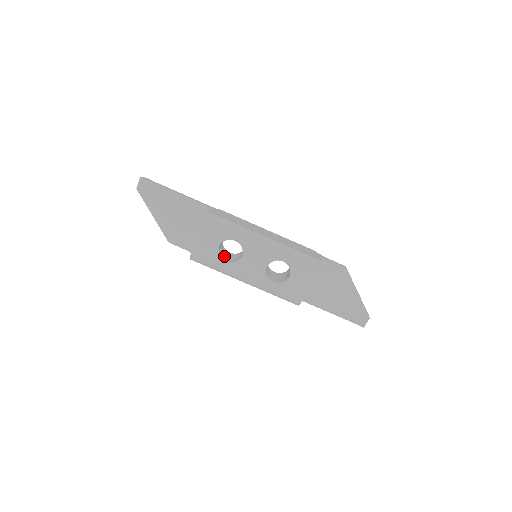
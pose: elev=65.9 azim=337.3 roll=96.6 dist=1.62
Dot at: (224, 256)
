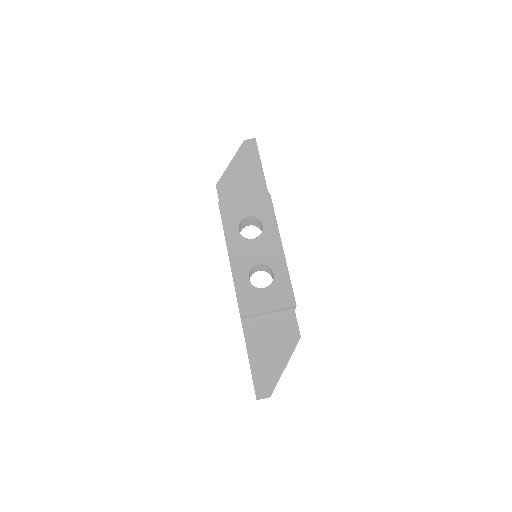
Dot at: (239, 229)
